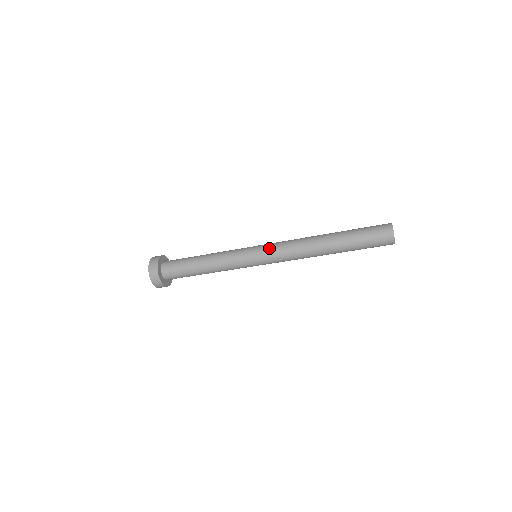
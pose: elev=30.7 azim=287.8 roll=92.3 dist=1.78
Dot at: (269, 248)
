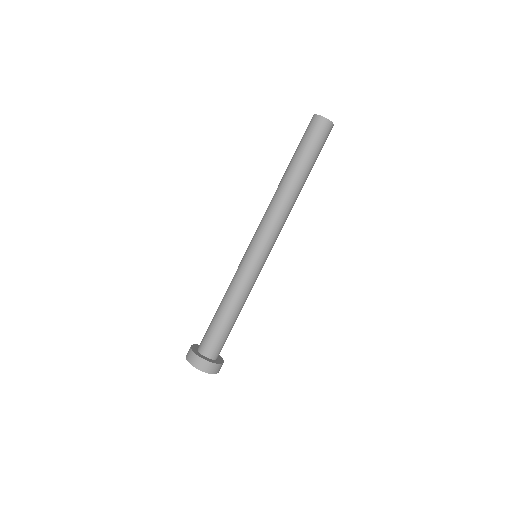
Dot at: (254, 235)
